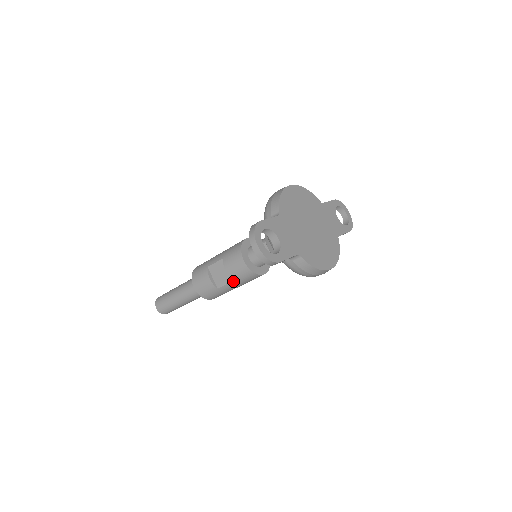
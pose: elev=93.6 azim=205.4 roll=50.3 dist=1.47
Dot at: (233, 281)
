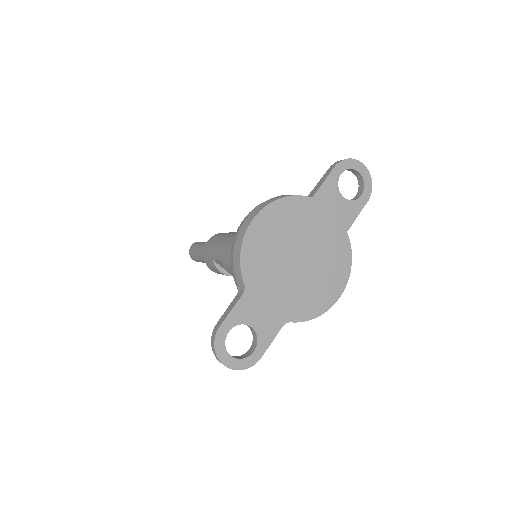
Dot at: occluded
